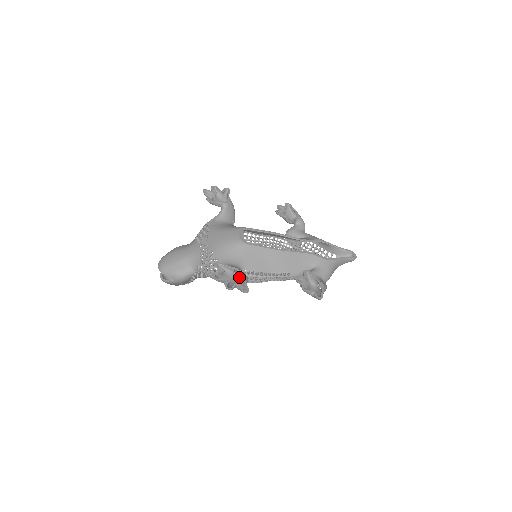
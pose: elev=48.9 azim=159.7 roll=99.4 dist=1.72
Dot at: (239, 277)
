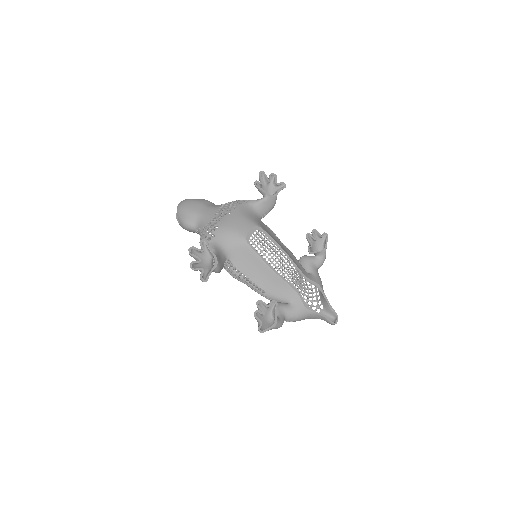
Dot at: occluded
